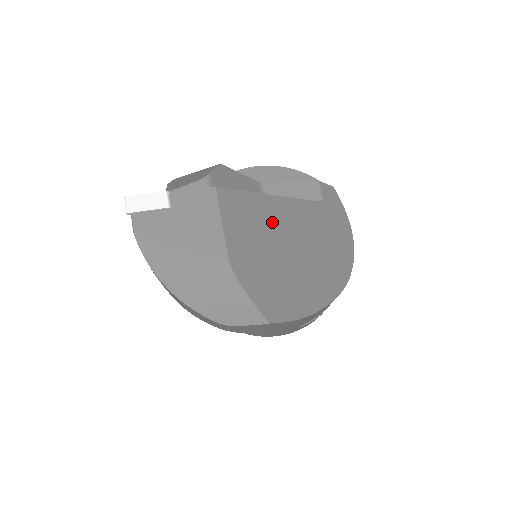
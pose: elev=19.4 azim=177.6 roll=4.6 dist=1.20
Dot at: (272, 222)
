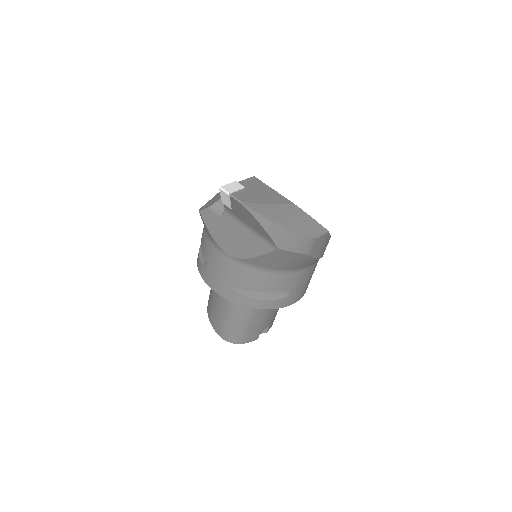
Dot at: occluded
